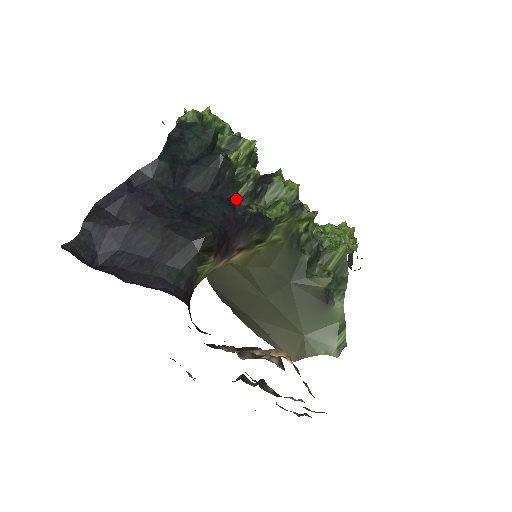
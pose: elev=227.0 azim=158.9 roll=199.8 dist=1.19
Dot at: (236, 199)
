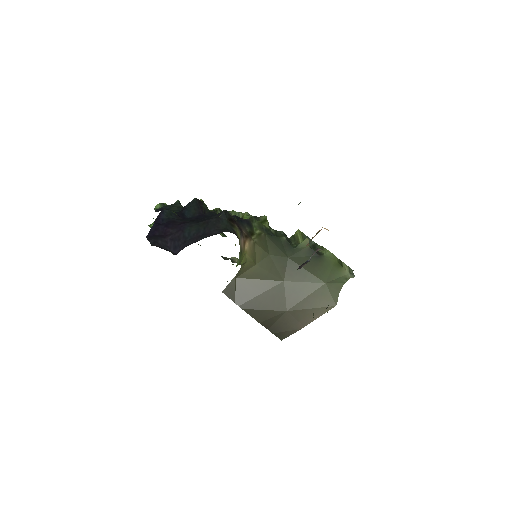
Dot at: occluded
